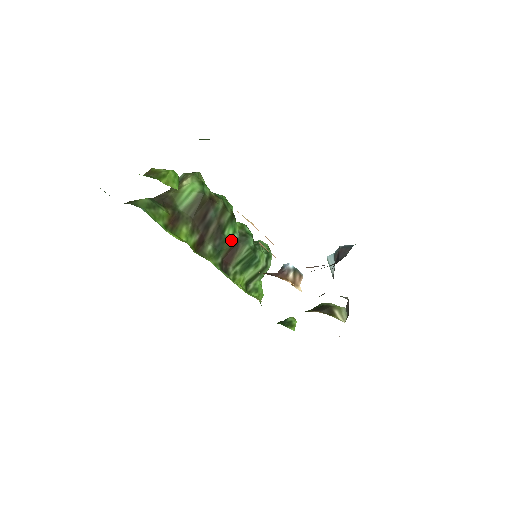
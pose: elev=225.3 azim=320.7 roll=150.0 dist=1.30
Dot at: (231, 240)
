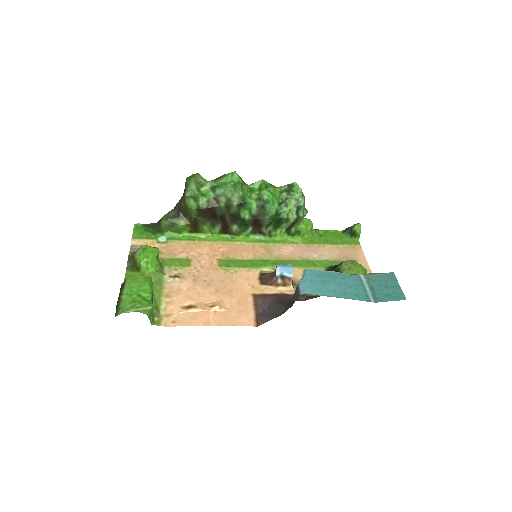
Dot at: (249, 218)
